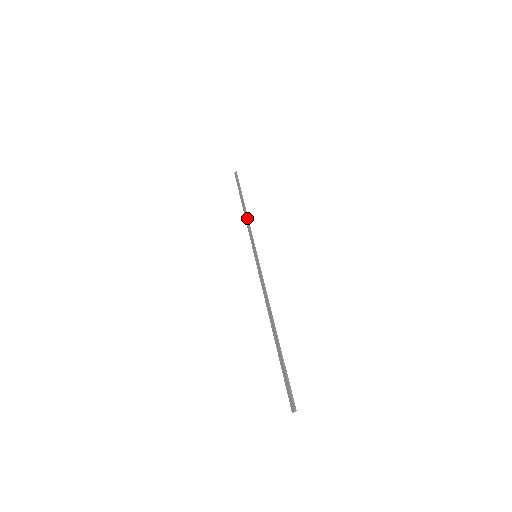
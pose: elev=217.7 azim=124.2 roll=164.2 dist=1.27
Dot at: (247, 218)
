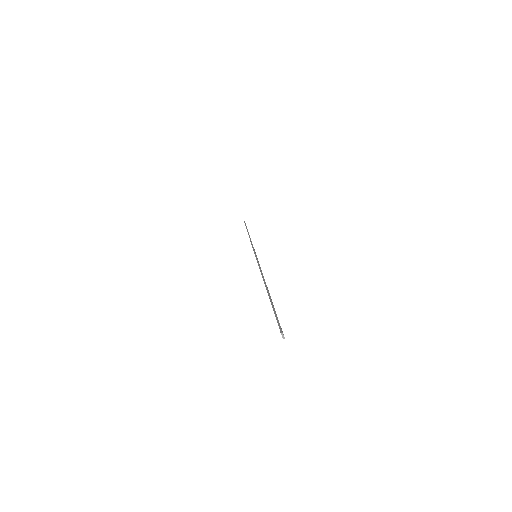
Dot at: occluded
